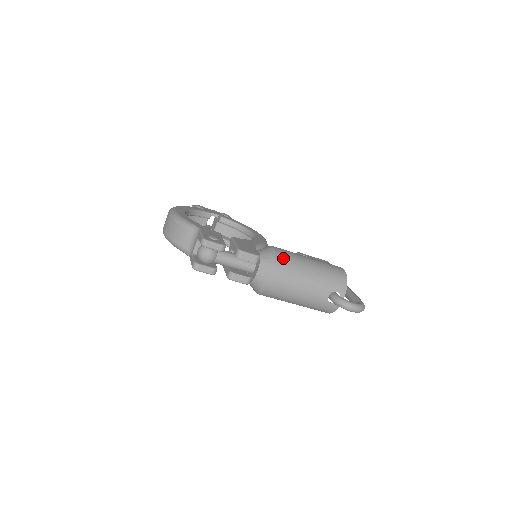
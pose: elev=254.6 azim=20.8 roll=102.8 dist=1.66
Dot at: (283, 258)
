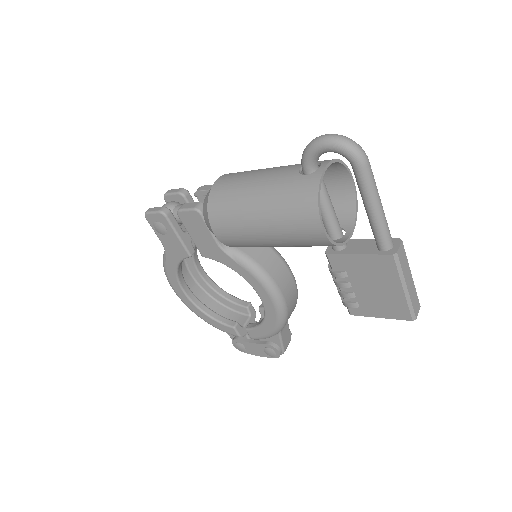
Dot at: occluded
